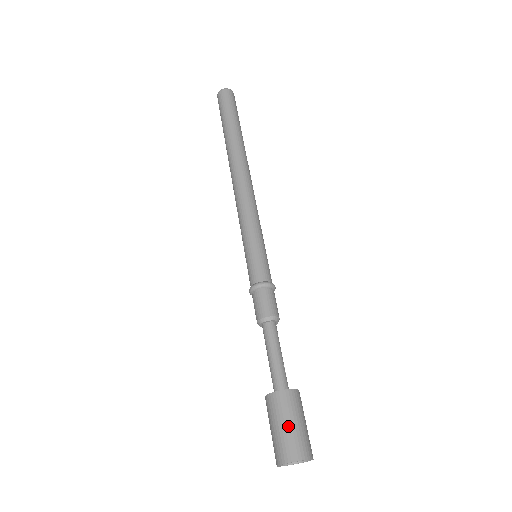
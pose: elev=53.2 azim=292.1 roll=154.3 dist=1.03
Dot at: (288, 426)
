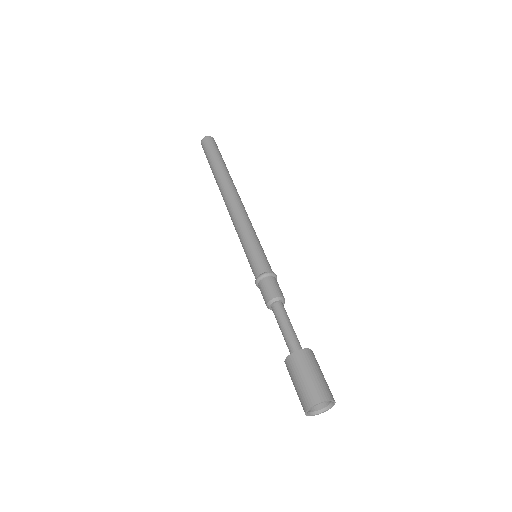
Dot at: (307, 377)
